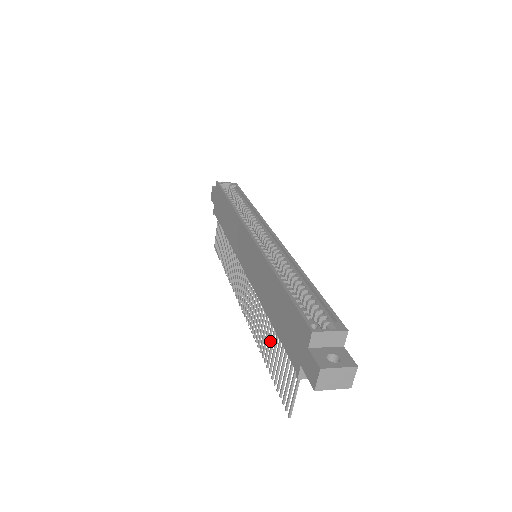
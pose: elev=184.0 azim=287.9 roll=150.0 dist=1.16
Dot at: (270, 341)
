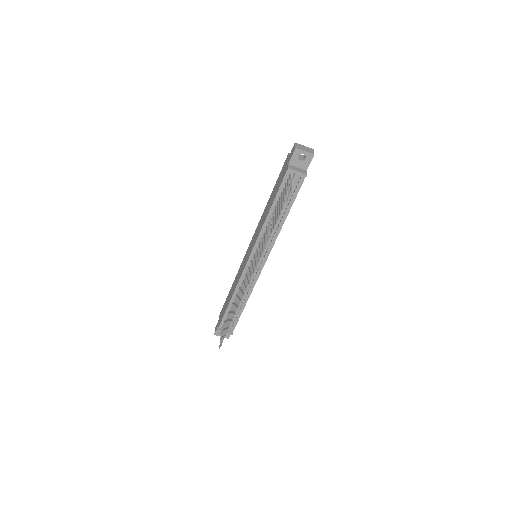
Dot at: occluded
